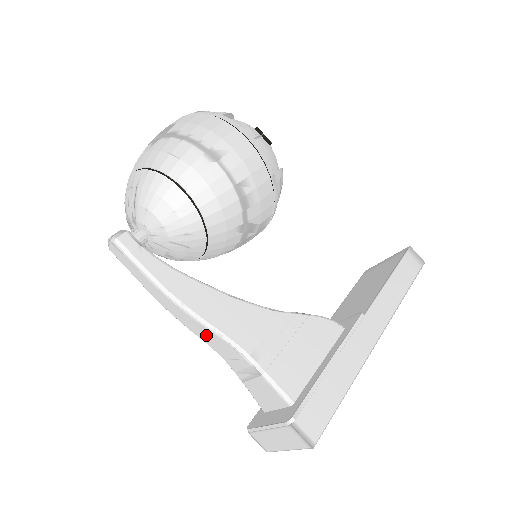
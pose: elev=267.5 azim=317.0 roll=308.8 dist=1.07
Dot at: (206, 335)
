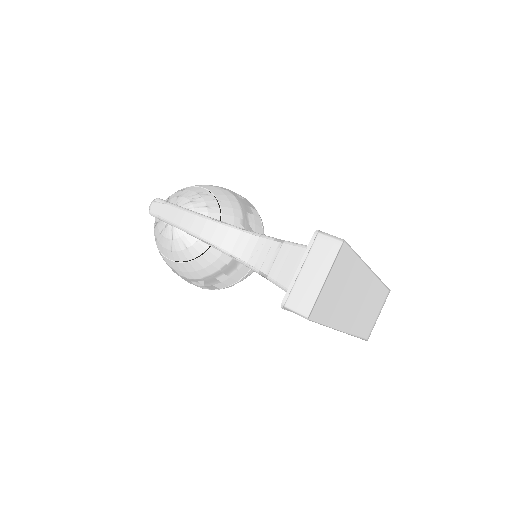
Dot at: (230, 239)
